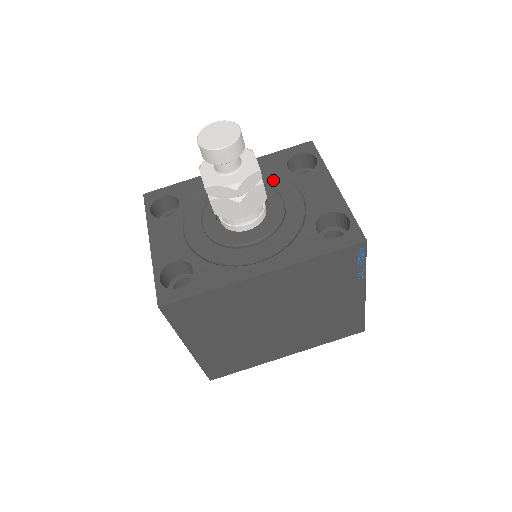
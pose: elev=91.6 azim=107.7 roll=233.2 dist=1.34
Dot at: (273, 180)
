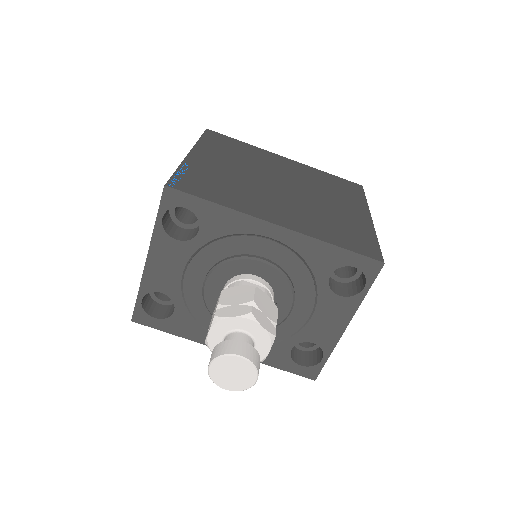
Dot at: (304, 280)
